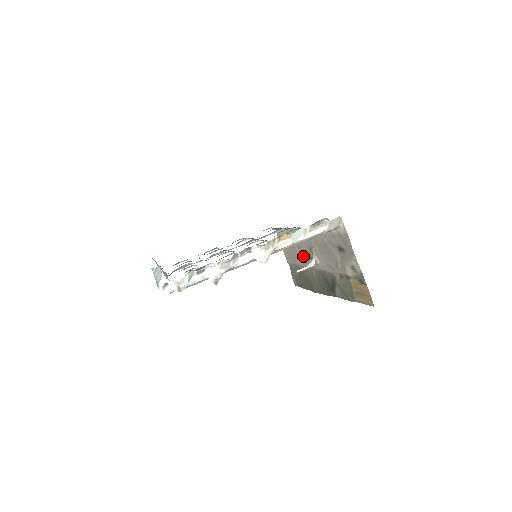
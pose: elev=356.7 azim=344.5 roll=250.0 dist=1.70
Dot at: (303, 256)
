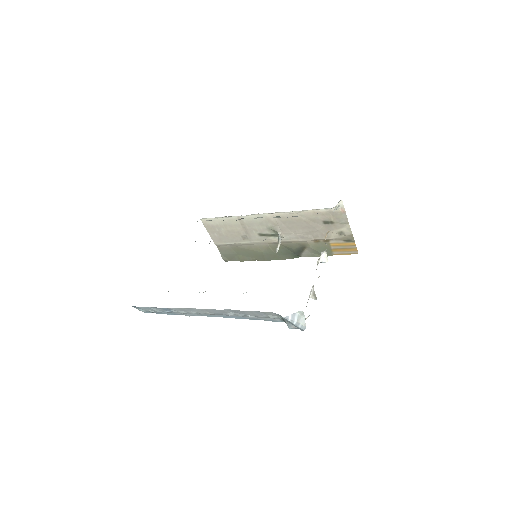
Dot at: (253, 235)
